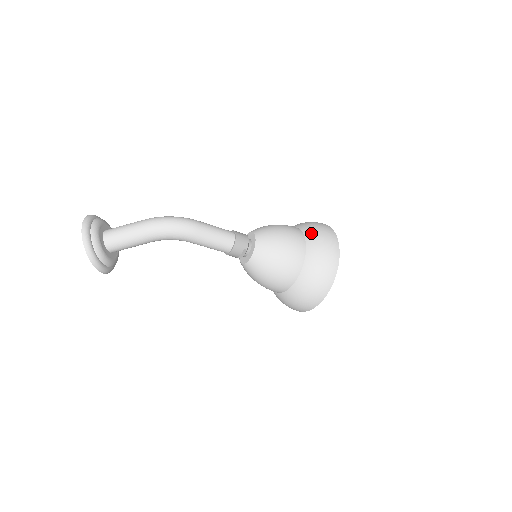
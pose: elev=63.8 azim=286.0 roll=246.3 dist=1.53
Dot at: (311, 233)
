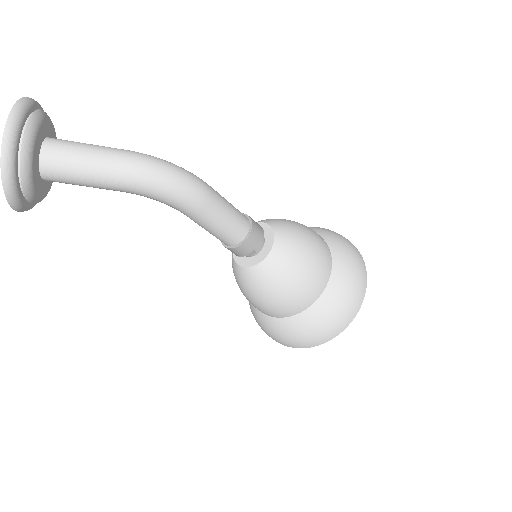
Dot at: (341, 256)
